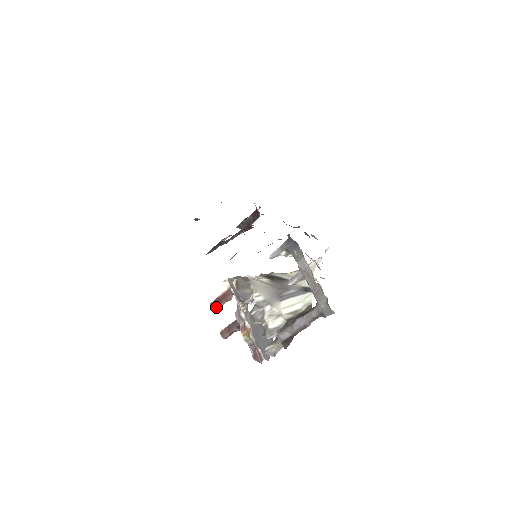
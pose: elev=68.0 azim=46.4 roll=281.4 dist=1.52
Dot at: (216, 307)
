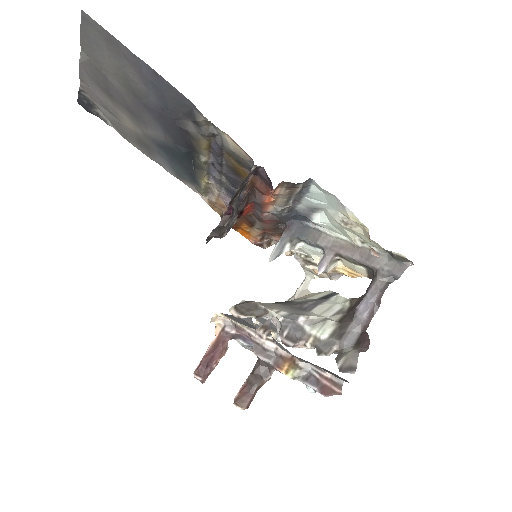
Dot at: (206, 373)
